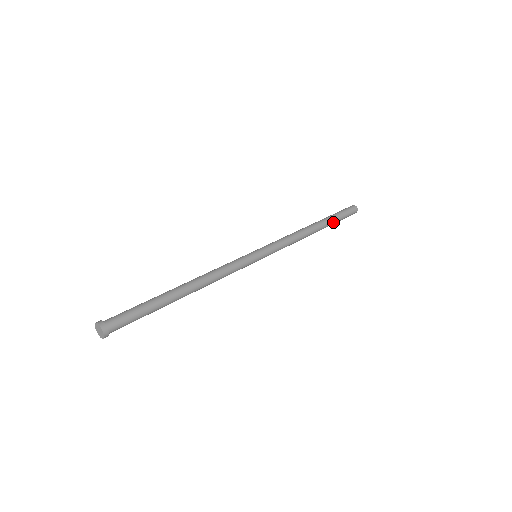
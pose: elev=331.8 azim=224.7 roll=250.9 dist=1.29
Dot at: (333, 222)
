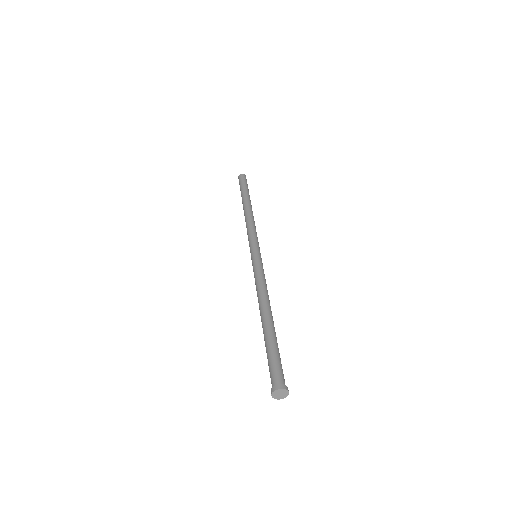
Dot at: occluded
